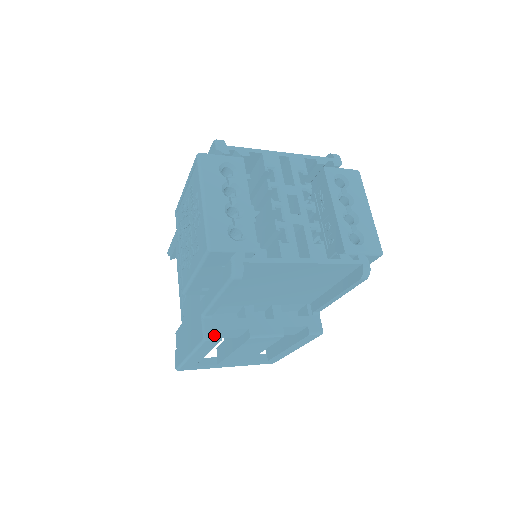
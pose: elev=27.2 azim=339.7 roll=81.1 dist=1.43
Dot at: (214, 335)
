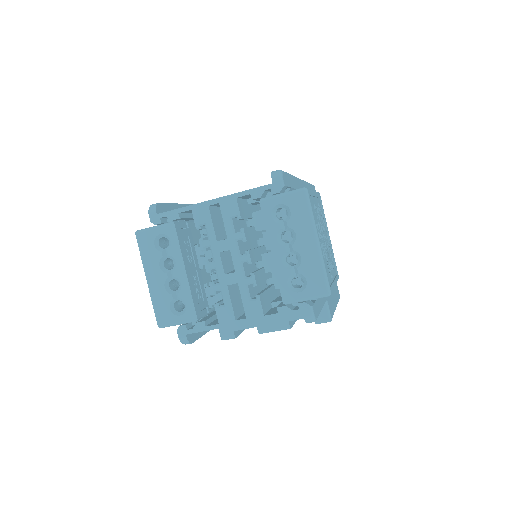
Dot at: (228, 336)
